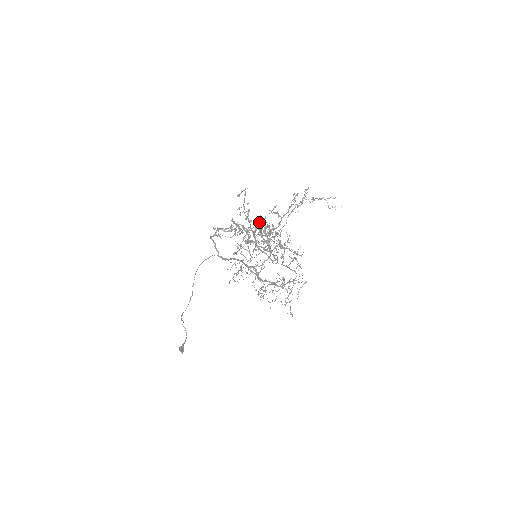
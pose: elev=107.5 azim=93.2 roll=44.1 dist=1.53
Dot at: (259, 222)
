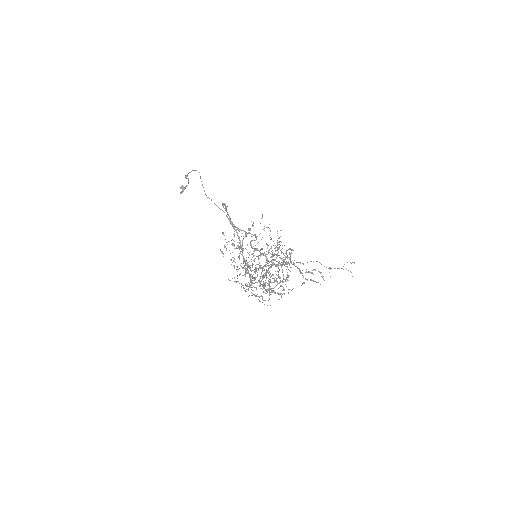
Dot at: (259, 285)
